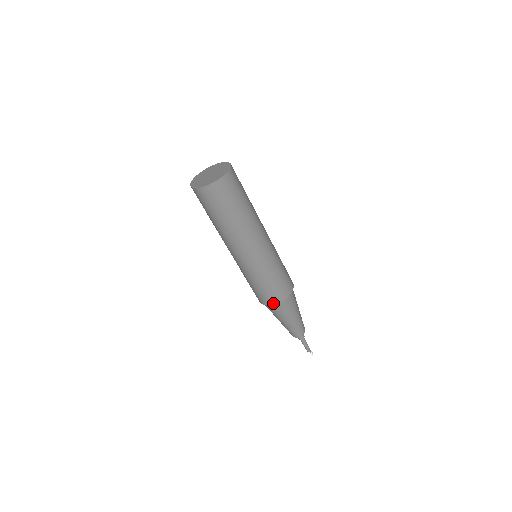
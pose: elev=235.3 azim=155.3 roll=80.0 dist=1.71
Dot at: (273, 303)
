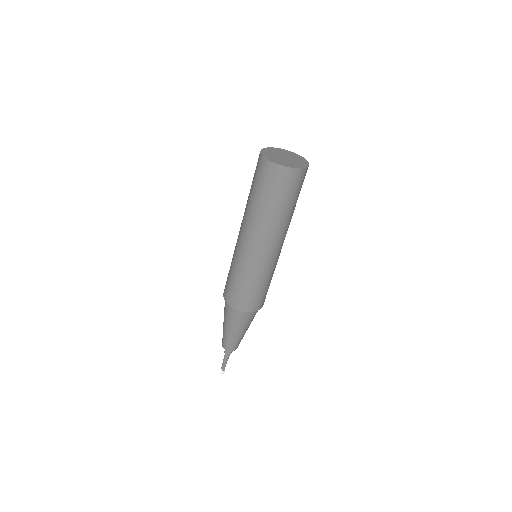
Dot at: (228, 301)
